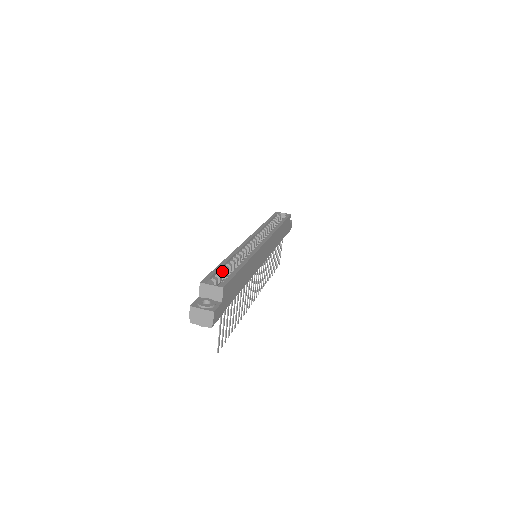
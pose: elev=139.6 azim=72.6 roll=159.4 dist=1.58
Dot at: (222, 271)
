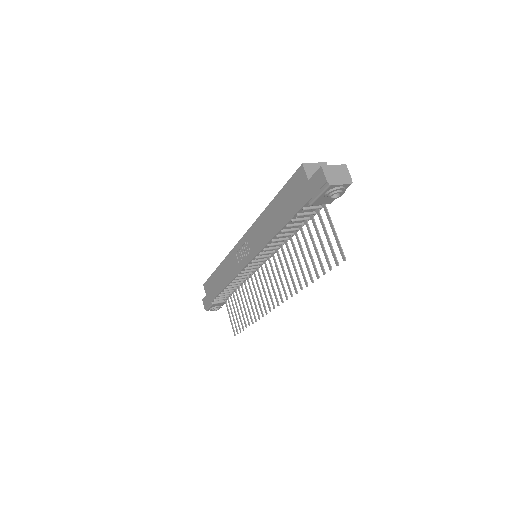
Dot at: occluded
